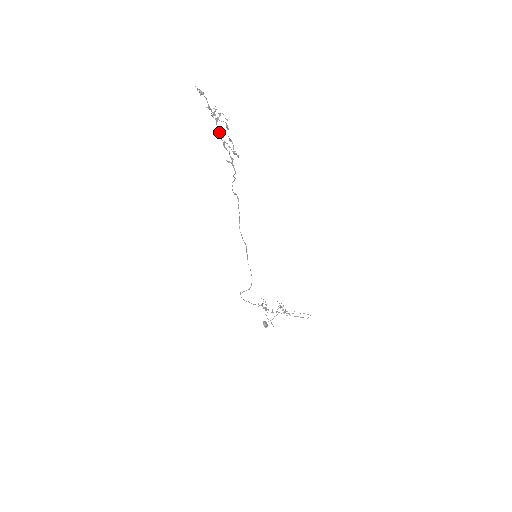
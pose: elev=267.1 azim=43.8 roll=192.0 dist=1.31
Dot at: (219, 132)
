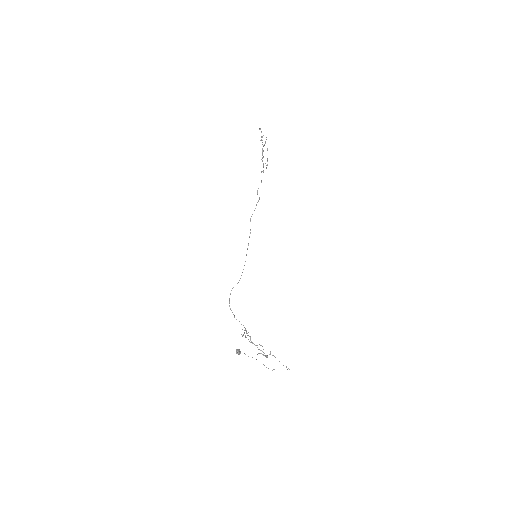
Dot at: (262, 152)
